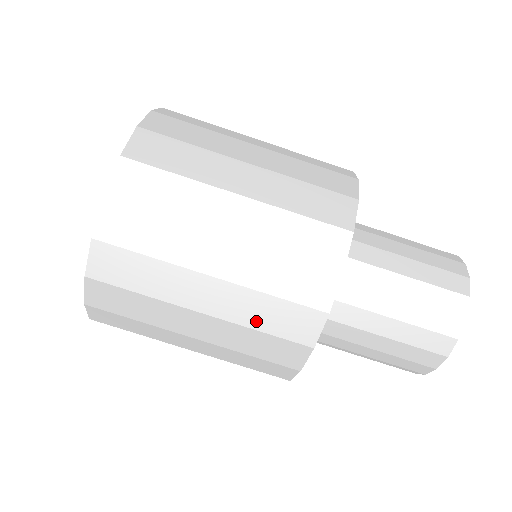
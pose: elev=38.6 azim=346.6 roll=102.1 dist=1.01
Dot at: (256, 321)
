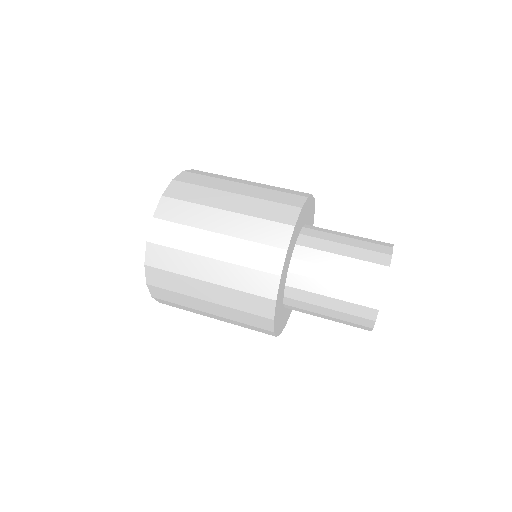
Dot at: (244, 260)
